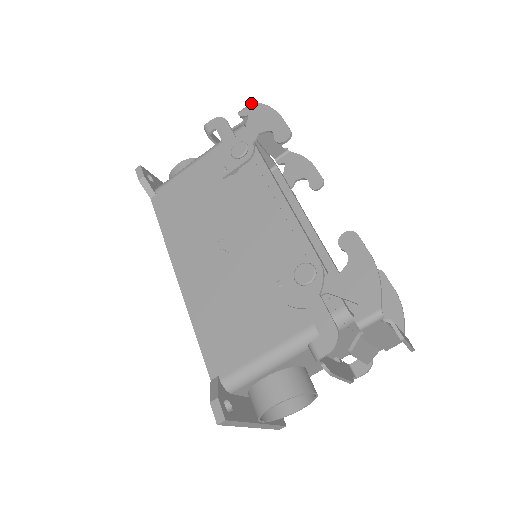
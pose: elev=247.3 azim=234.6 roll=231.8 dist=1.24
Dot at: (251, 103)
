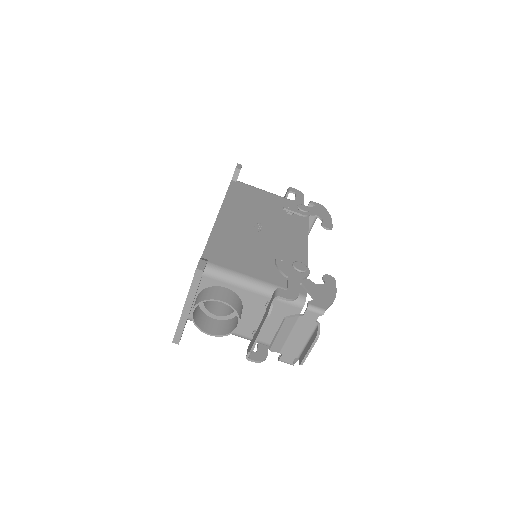
Dot at: occluded
